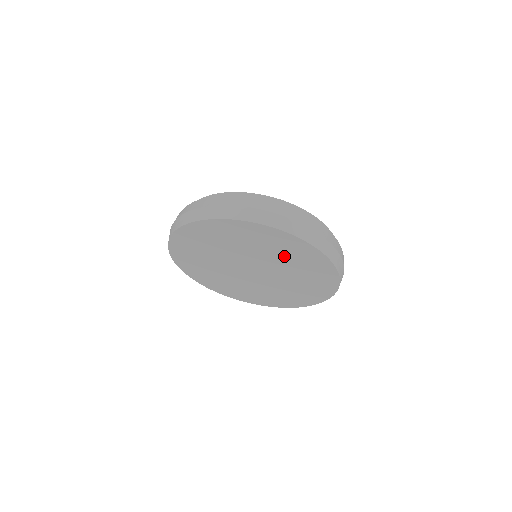
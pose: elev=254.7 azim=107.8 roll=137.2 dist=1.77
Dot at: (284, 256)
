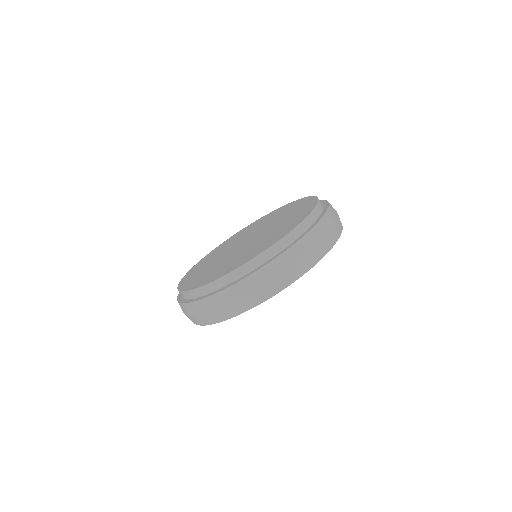
Dot at: occluded
